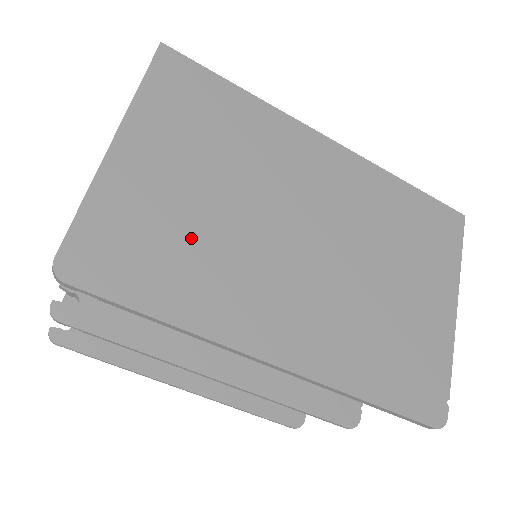
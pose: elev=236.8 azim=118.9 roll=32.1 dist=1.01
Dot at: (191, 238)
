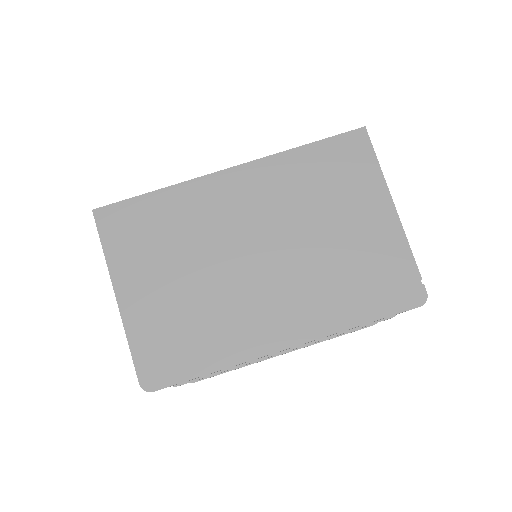
Dot at: (194, 315)
